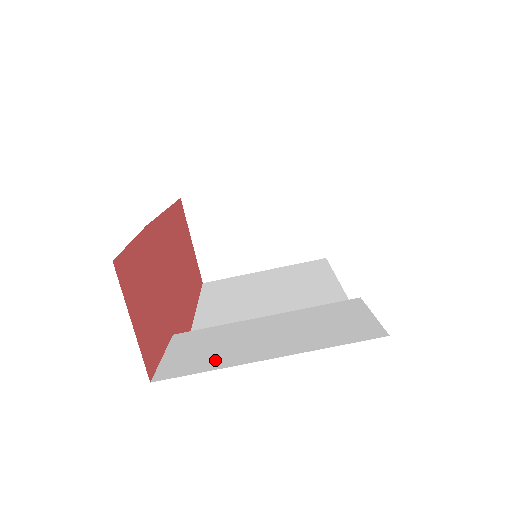
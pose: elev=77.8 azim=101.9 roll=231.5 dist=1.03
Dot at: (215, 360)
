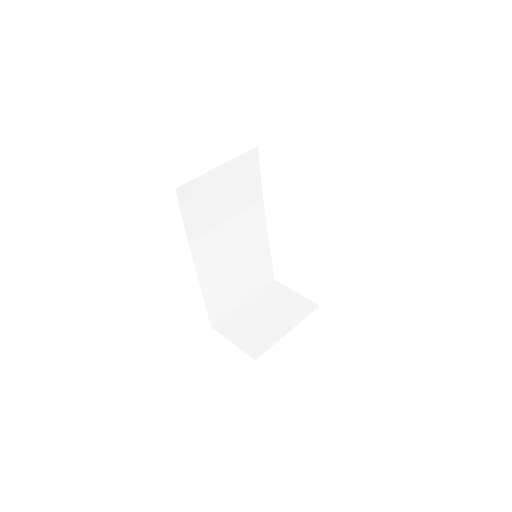
Dot at: occluded
